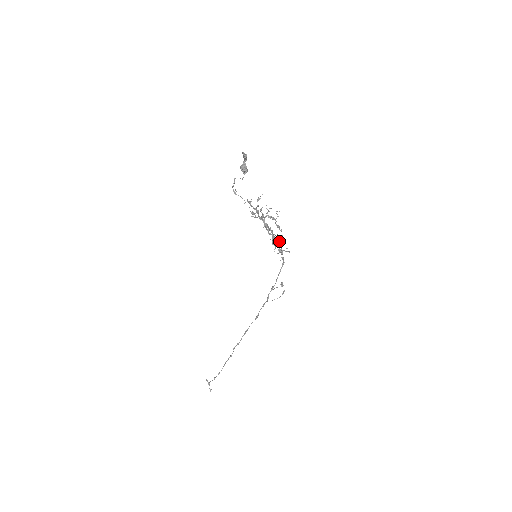
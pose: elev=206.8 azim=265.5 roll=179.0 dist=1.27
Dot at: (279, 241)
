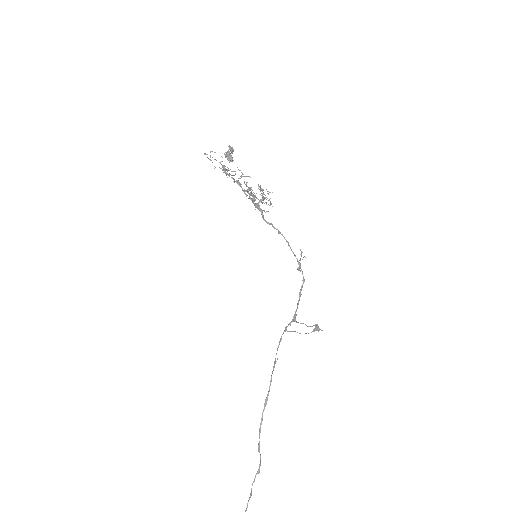
Dot at: (286, 240)
